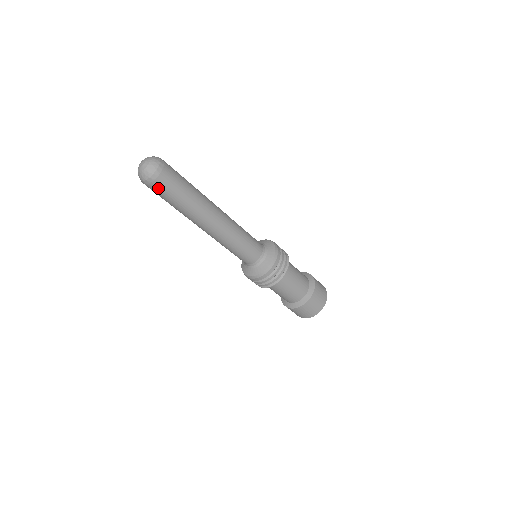
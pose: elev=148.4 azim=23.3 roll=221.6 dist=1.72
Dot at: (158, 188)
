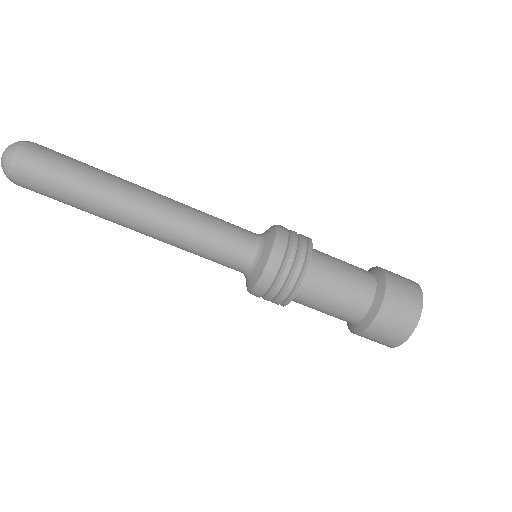
Dot at: (31, 179)
